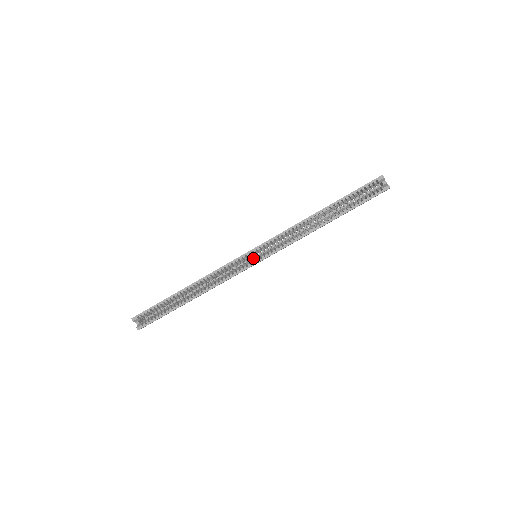
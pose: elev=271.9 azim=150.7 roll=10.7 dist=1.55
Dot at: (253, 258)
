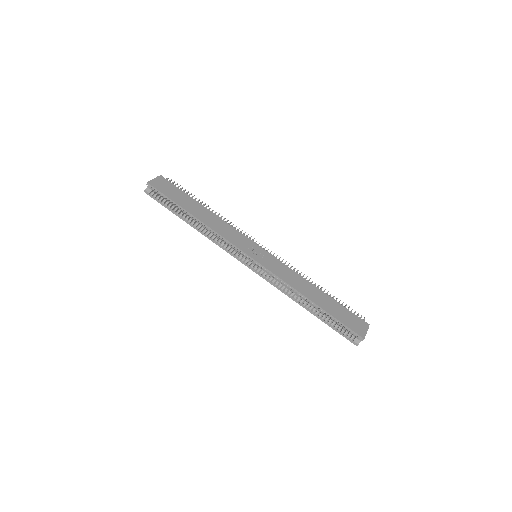
Dot at: occluded
